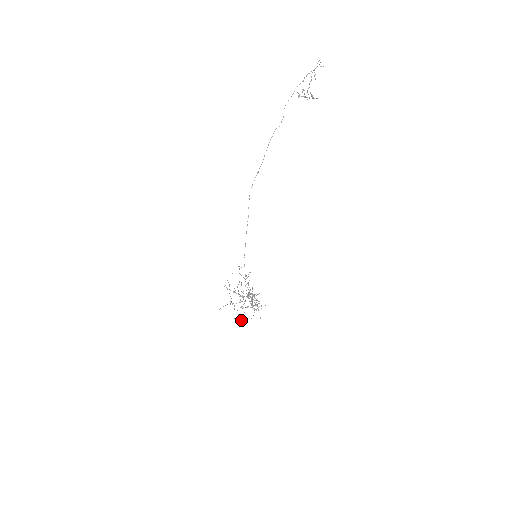
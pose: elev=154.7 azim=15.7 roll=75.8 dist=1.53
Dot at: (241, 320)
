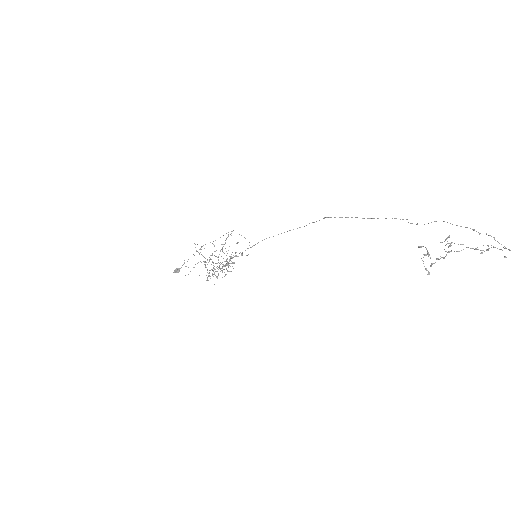
Dot at: (175, 271)
